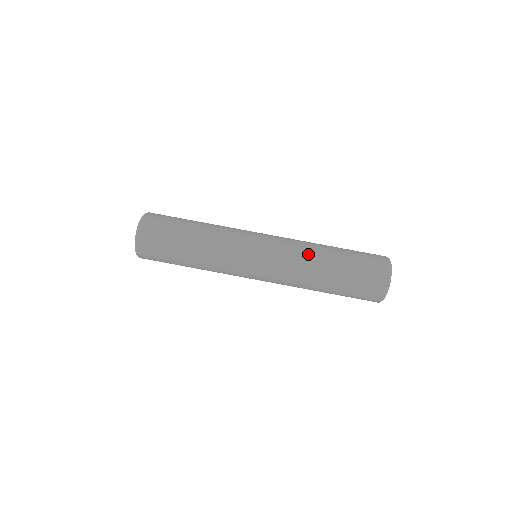
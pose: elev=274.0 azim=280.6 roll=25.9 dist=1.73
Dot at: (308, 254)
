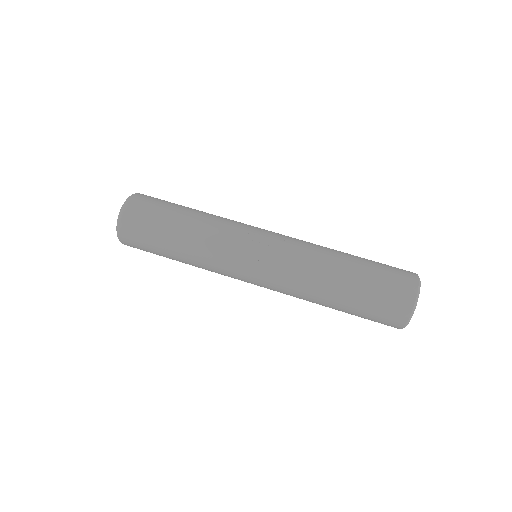
Dot at: (316, 259)
